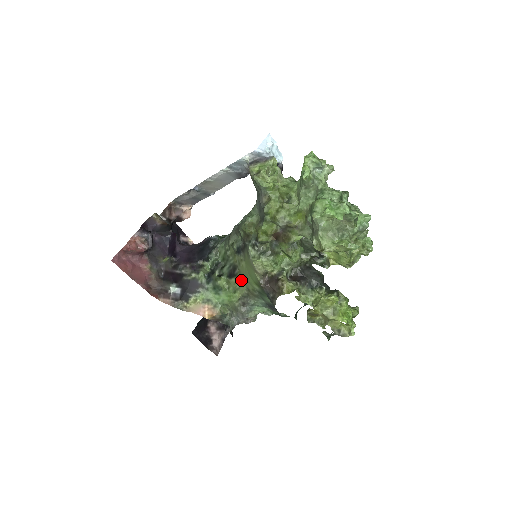
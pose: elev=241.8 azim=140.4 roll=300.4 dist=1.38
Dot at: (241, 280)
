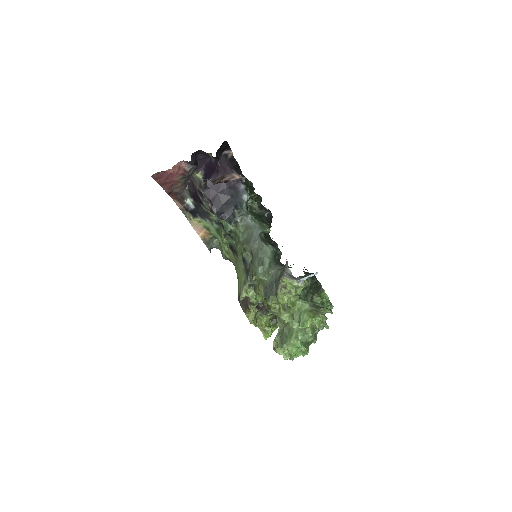
Dot at: (234, 260)
